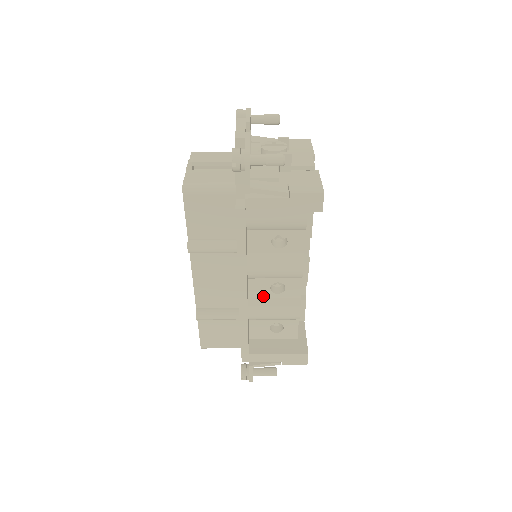
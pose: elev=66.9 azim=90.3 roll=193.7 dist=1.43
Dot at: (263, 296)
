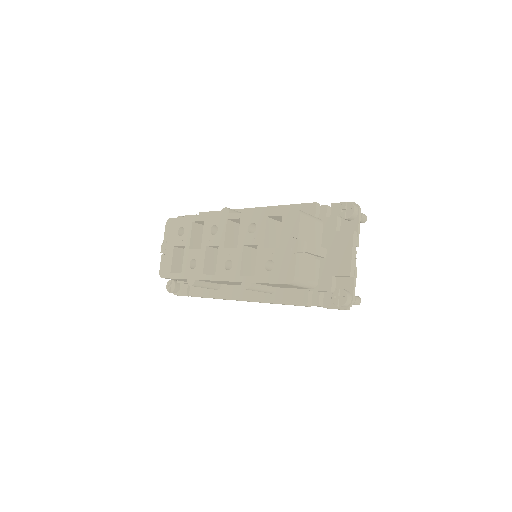
Dot at: occluded
